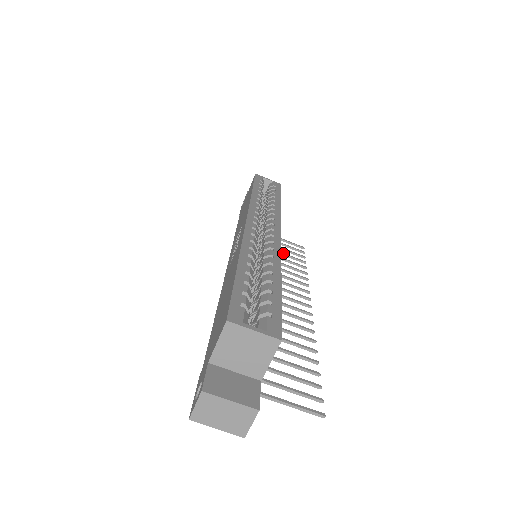
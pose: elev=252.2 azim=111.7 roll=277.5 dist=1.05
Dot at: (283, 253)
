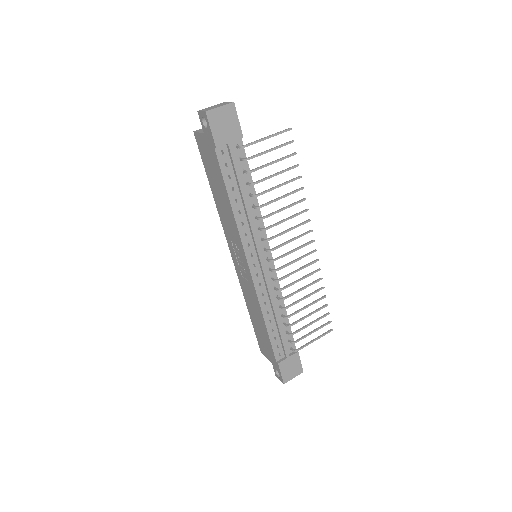
Dot at: (309, 314)
